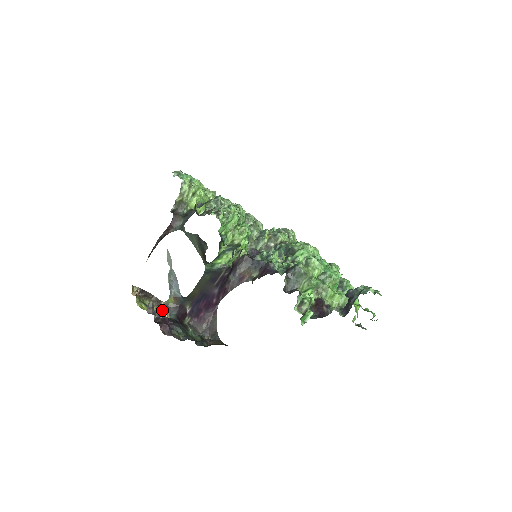
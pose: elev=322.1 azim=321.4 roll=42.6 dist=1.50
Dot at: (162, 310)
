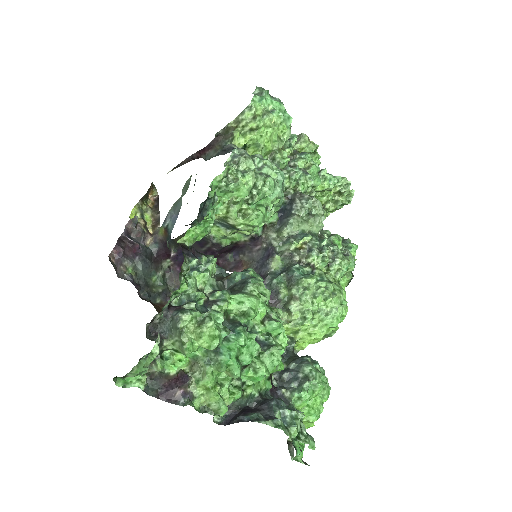
Dot at: (153, 233)
